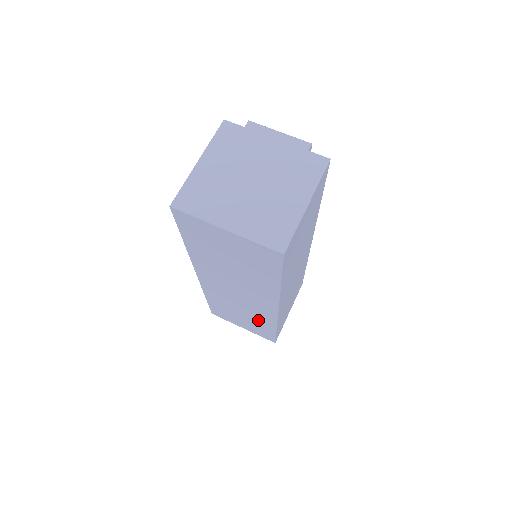
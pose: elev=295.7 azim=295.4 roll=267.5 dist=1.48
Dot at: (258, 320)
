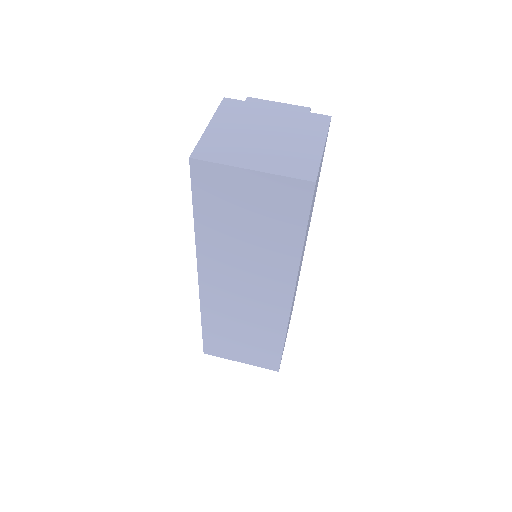
Dot at: (263, 333)
